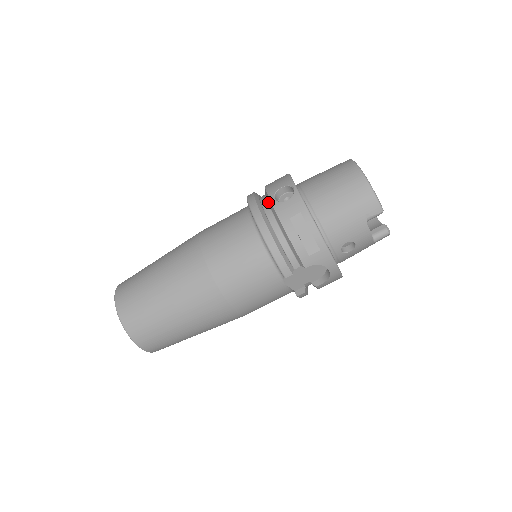
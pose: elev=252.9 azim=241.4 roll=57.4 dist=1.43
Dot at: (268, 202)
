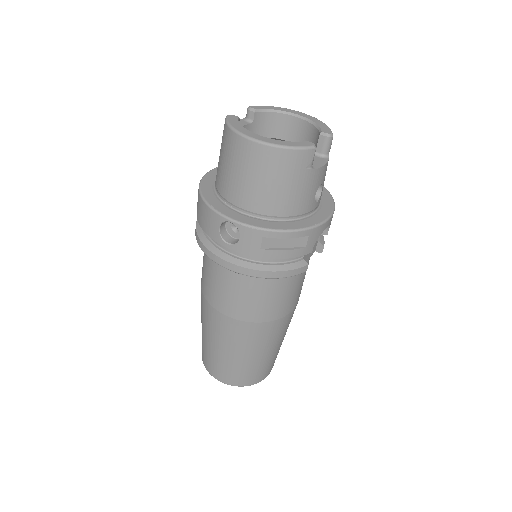
Dot at: (225, 246)
